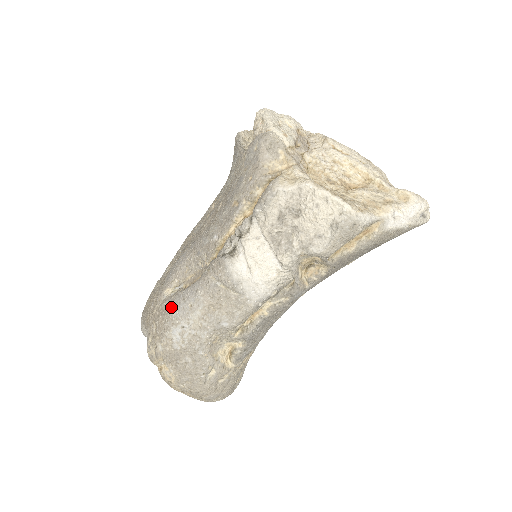
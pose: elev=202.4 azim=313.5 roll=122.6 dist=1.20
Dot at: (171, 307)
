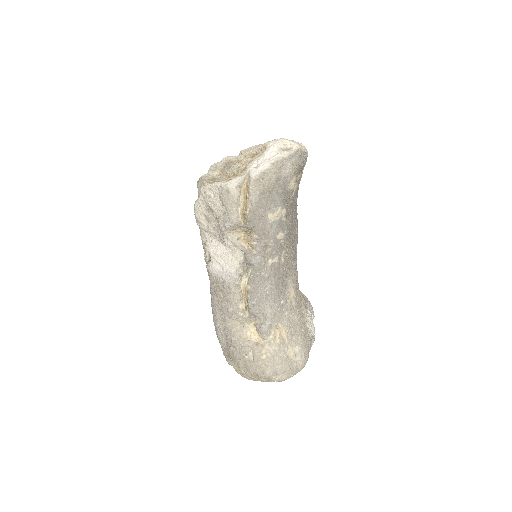
Dot at: occluded
